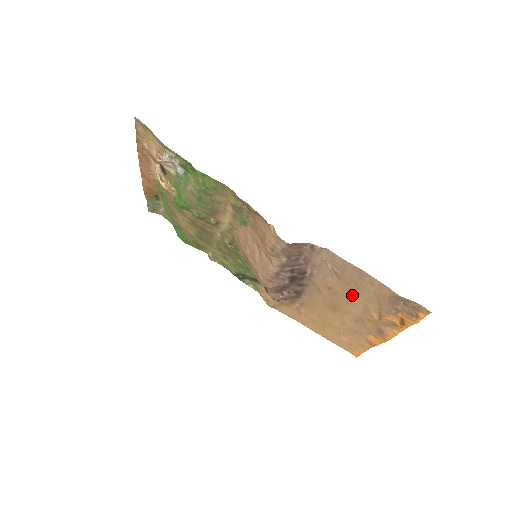
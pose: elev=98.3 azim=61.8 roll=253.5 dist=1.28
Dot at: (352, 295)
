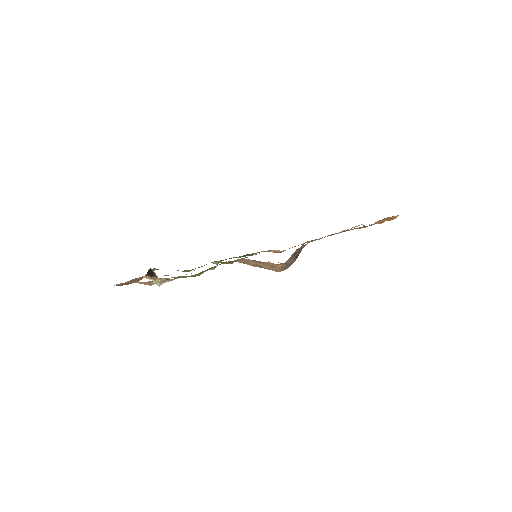
Dot at: occluded
